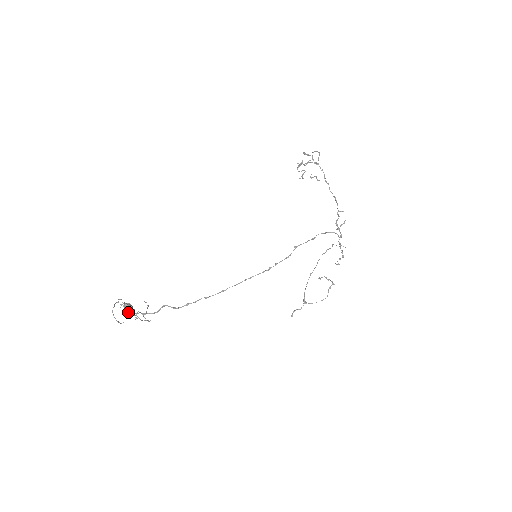
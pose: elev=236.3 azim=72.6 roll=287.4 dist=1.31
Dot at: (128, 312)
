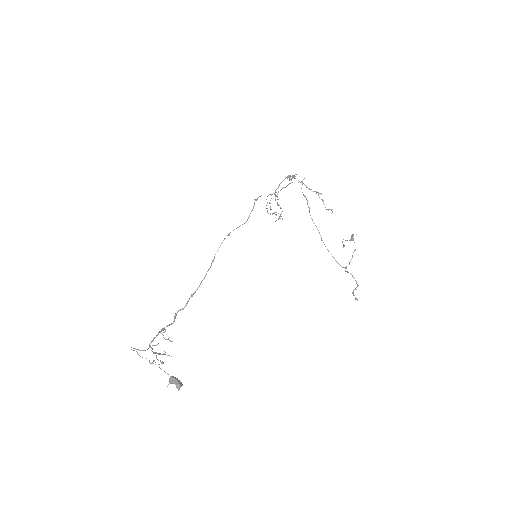
Dot at: occluded
